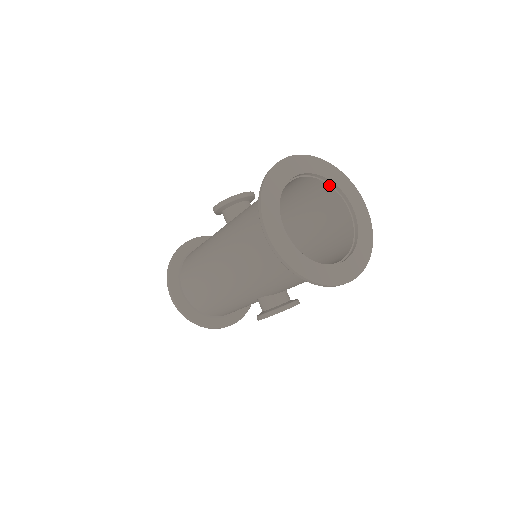
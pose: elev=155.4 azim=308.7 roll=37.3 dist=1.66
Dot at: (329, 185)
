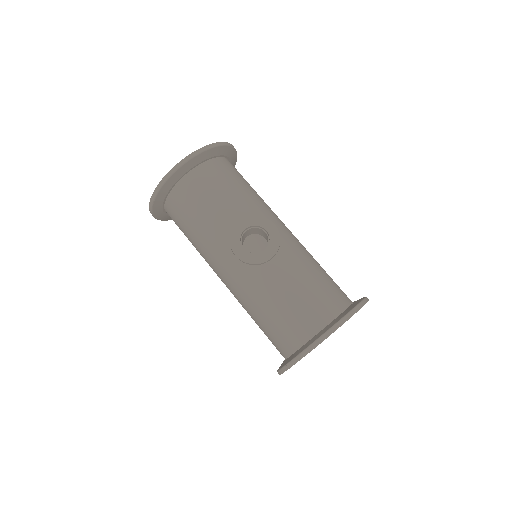
Dot at: occluded
